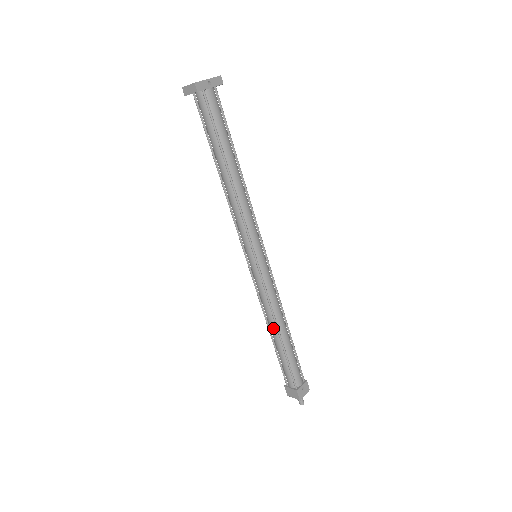
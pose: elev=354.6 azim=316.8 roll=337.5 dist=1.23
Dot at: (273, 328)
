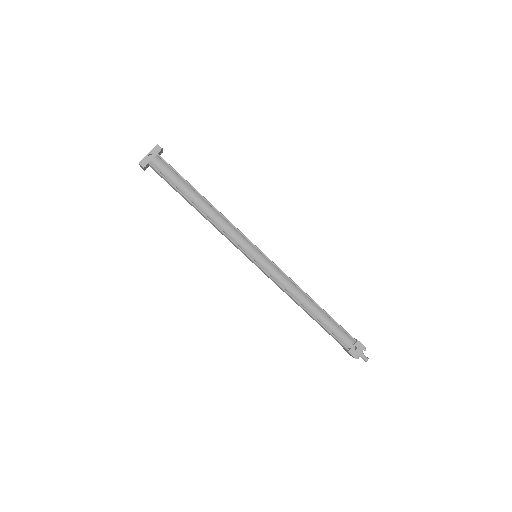
Dot at: (300, 306)
